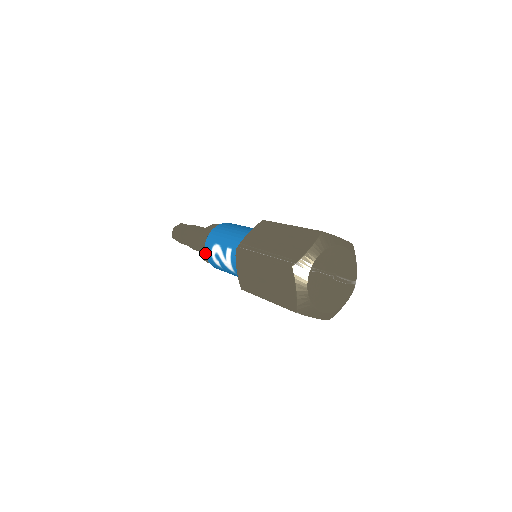
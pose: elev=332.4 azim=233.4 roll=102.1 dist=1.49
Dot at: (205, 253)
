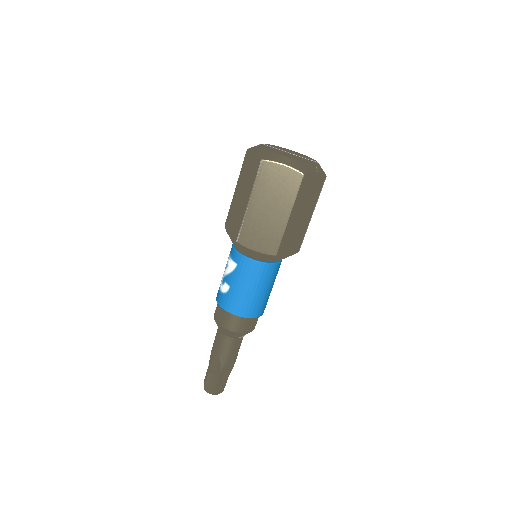
Dot at: (217, 302)
